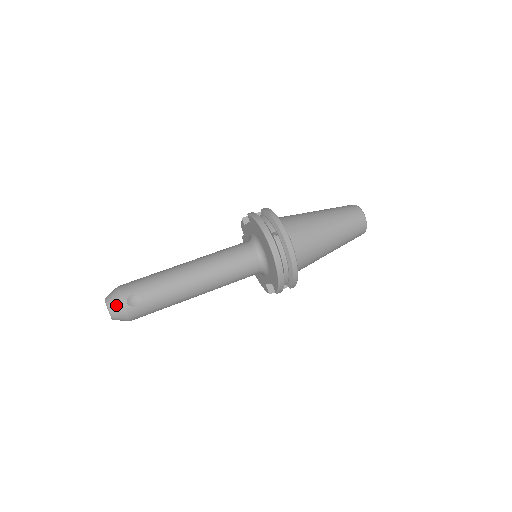
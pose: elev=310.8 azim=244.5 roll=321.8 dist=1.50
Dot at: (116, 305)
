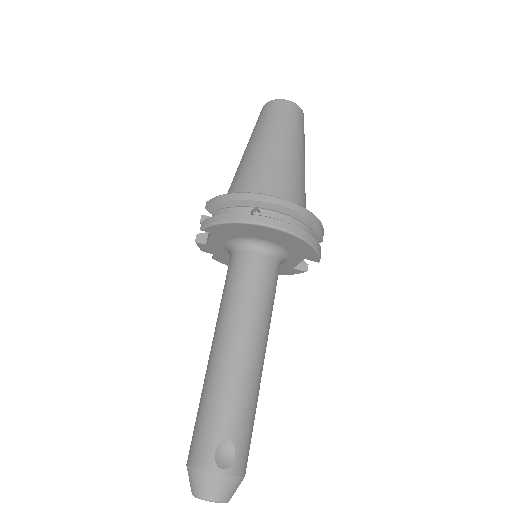
Dot at: (215, 487)
